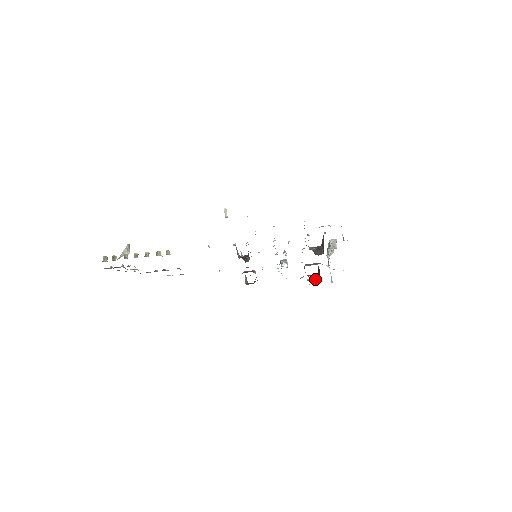
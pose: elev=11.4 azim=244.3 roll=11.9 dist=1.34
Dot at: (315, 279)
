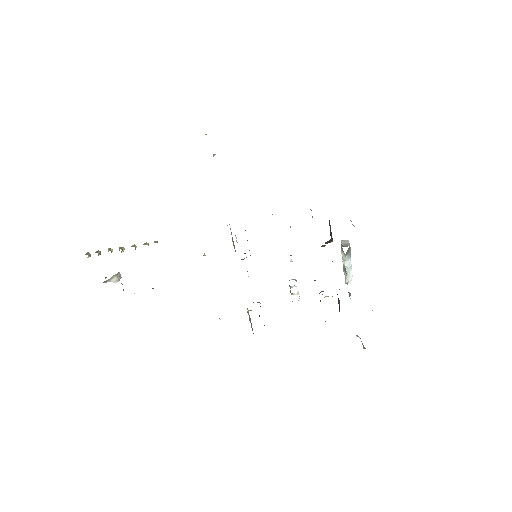
Dot at: occluded
